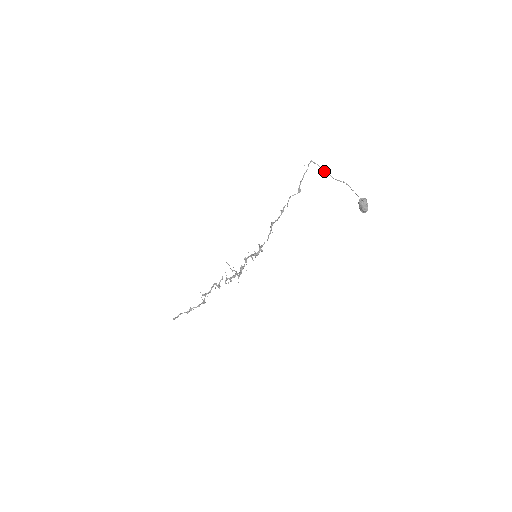
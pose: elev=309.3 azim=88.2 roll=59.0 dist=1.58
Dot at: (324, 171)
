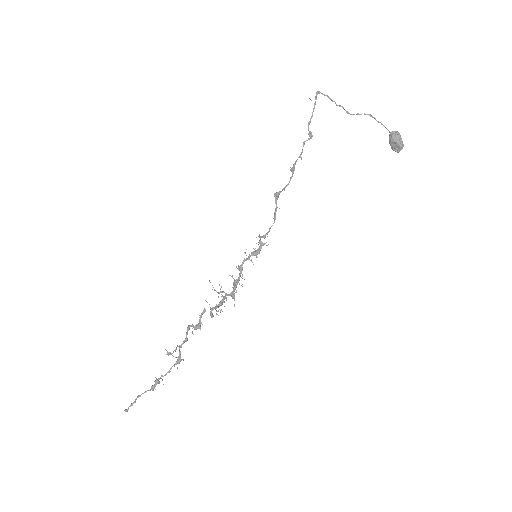
Dot at: (336, 104)
